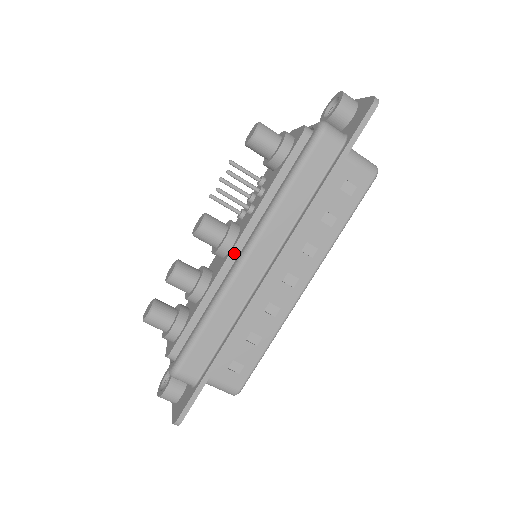
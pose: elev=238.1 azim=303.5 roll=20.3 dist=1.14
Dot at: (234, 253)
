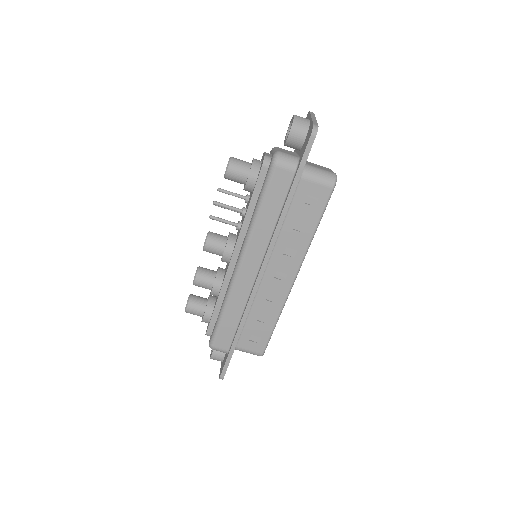
Dot at: (233, 262)
